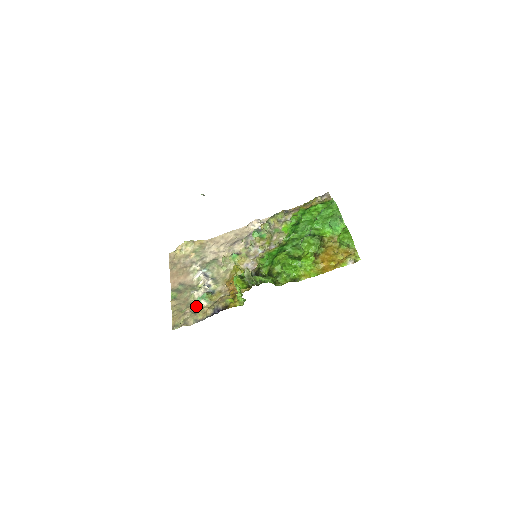
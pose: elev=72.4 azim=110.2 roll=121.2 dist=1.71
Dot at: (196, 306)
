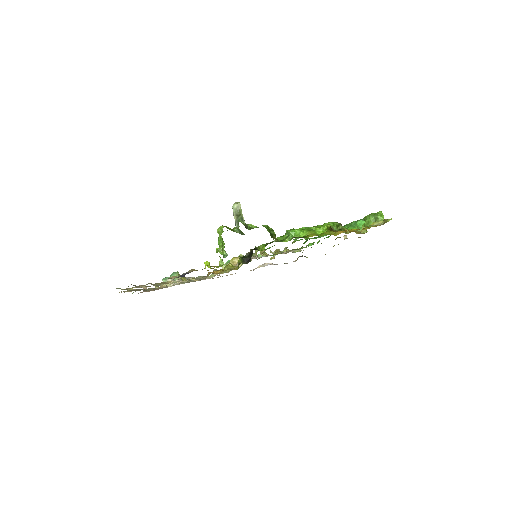
Dot at: (158, 286)
